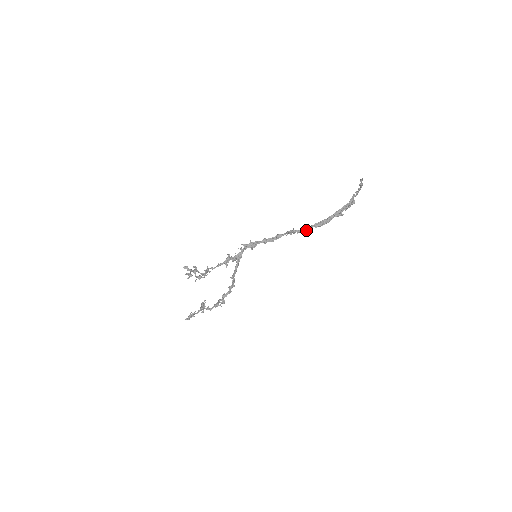
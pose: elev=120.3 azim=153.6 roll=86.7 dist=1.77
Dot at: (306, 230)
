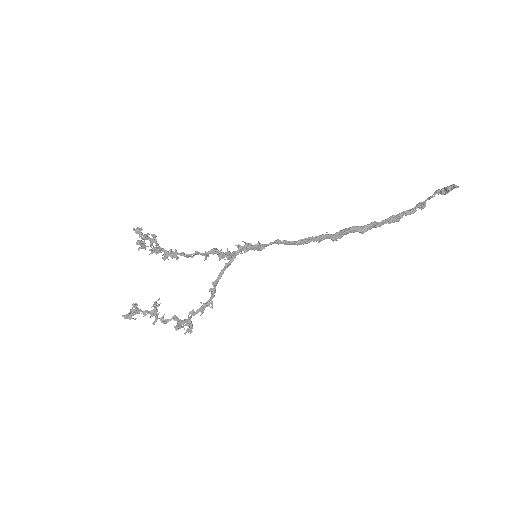
Dot at: occluded
